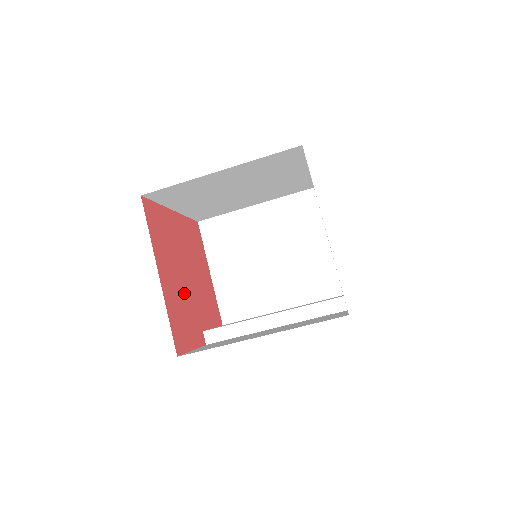
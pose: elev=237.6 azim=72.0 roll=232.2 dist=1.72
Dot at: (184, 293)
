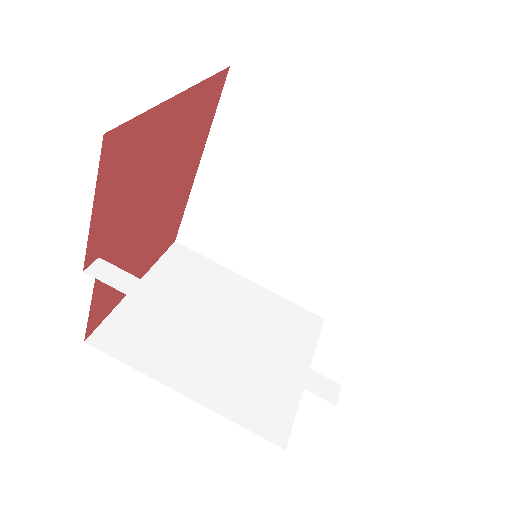
Dot at: (146, 184)
